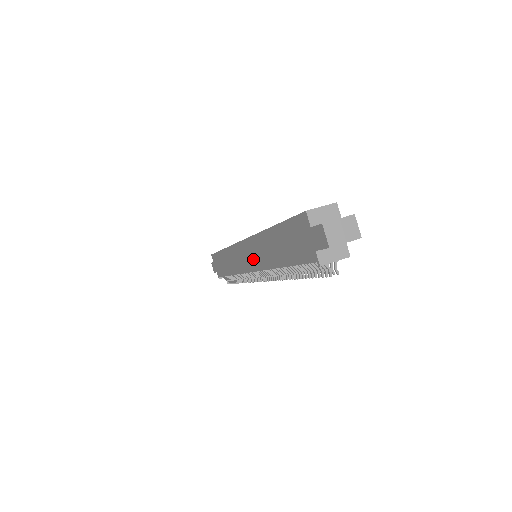
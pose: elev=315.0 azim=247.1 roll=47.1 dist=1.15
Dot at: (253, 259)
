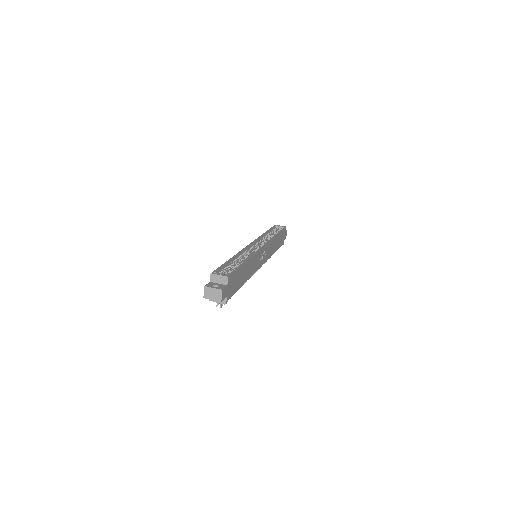
Dot at: occluded
